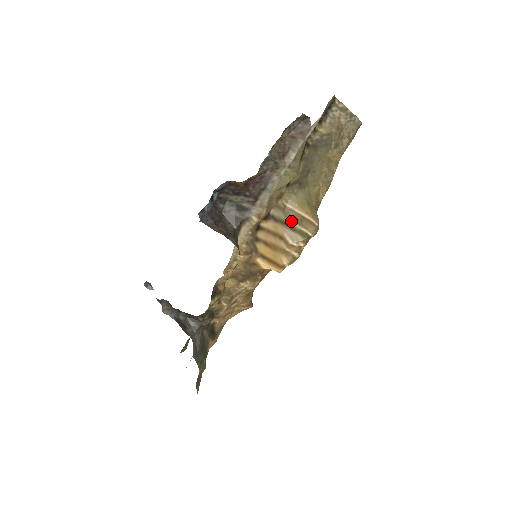
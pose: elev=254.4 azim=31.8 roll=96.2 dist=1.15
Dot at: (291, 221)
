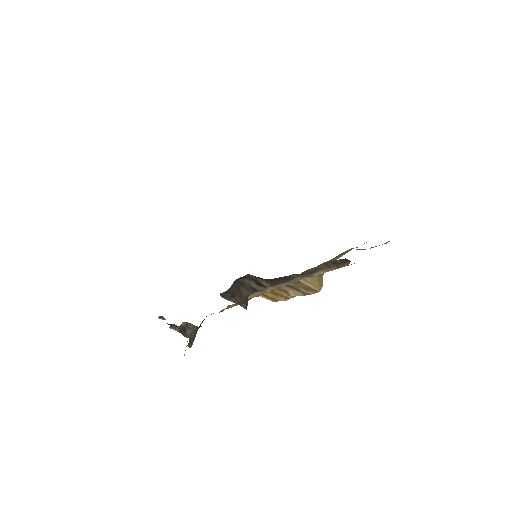
Dot at: (299, 288)
